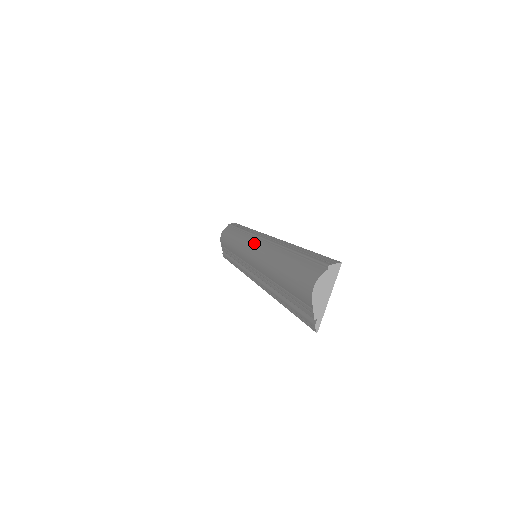
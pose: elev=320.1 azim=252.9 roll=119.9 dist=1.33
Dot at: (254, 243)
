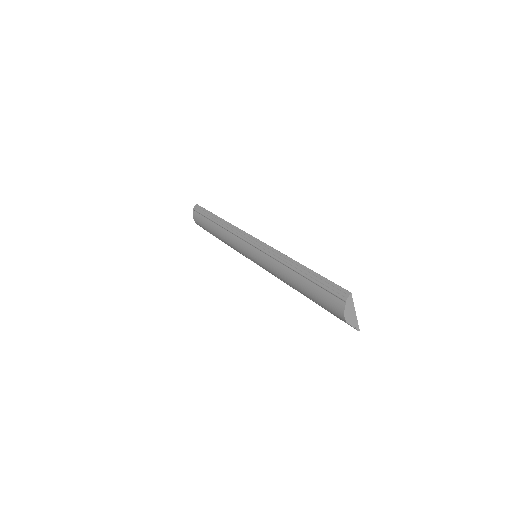
Dot at: (248, 250)
